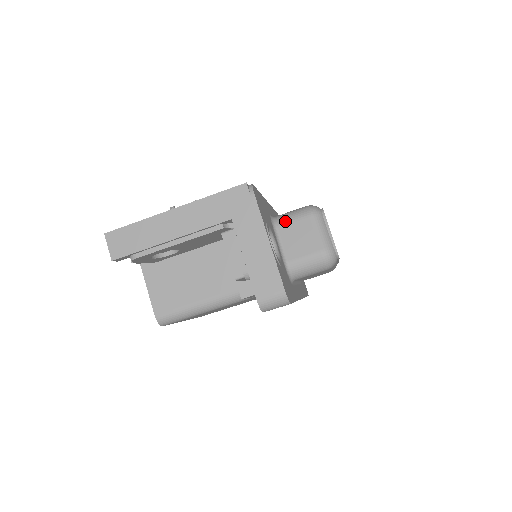
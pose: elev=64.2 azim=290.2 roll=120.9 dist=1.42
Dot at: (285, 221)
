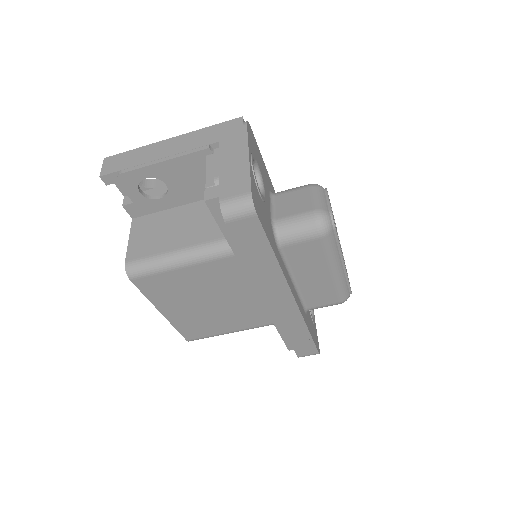
Dot at: (284, 191)
